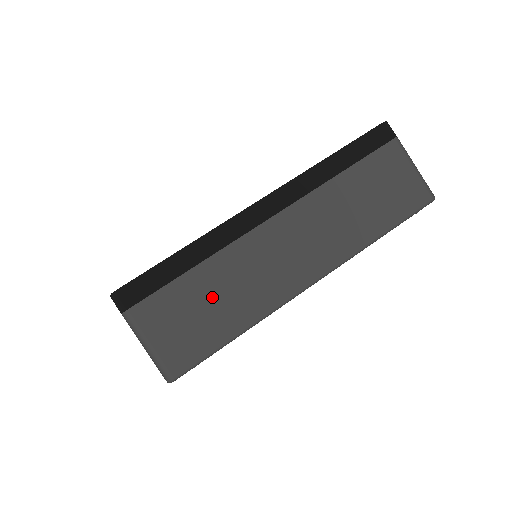
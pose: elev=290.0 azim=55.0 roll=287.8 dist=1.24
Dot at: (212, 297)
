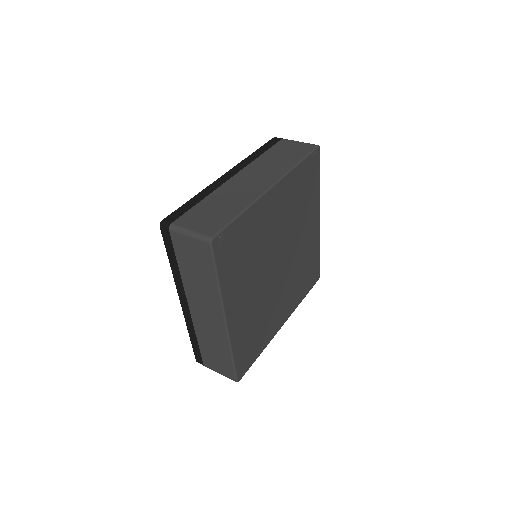
Dot at: (218, 206)
